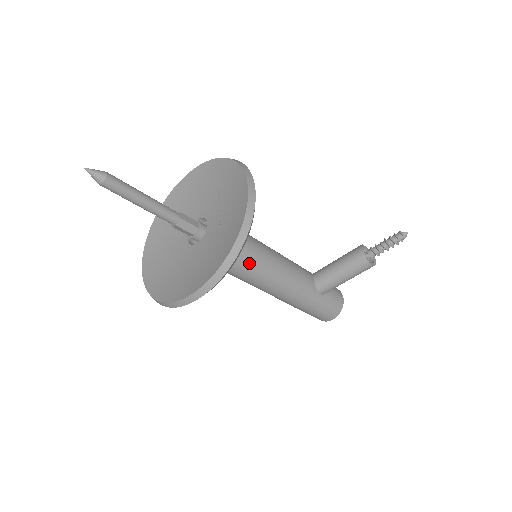
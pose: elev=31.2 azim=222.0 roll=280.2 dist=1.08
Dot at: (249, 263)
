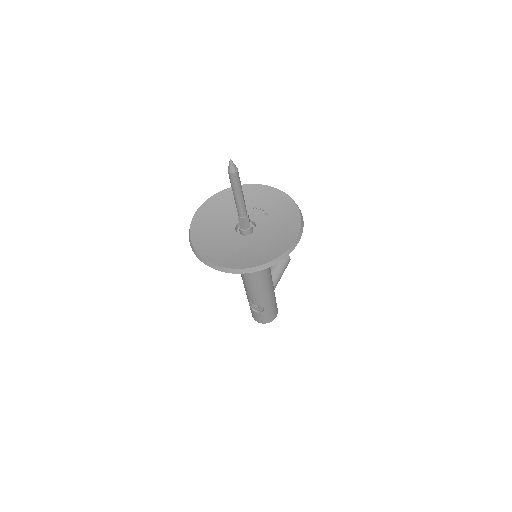
Dot at: occluded
